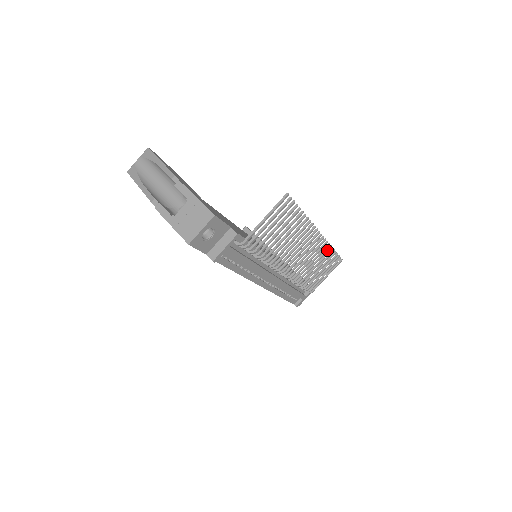
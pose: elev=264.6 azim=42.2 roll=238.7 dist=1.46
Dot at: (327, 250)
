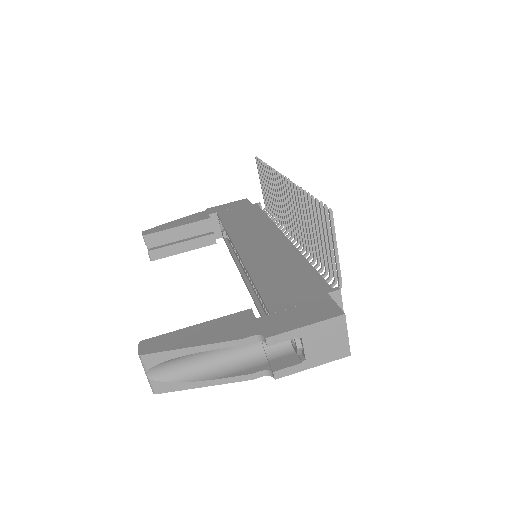
Dot at: occluded
